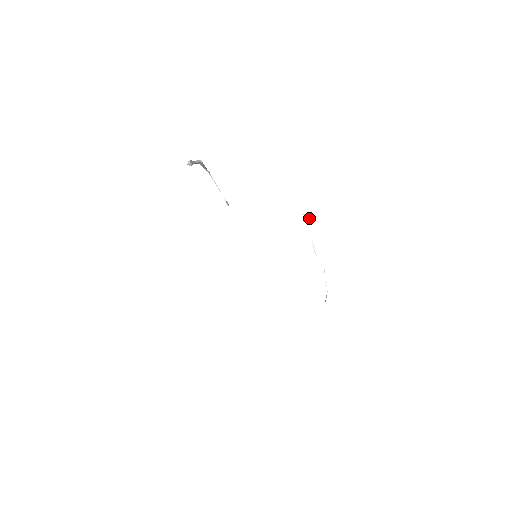
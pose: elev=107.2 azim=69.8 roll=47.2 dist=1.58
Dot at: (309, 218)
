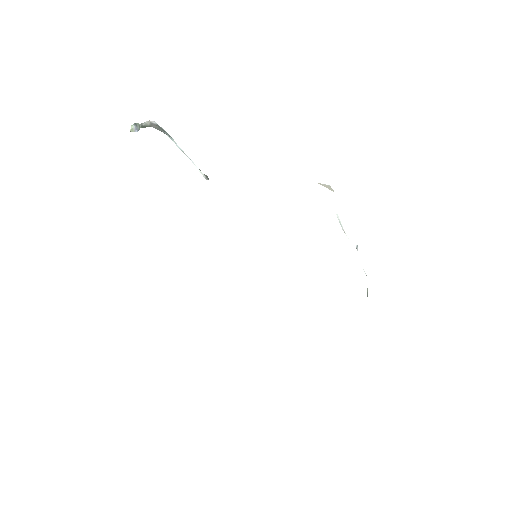
Dot at: (331, 189)
